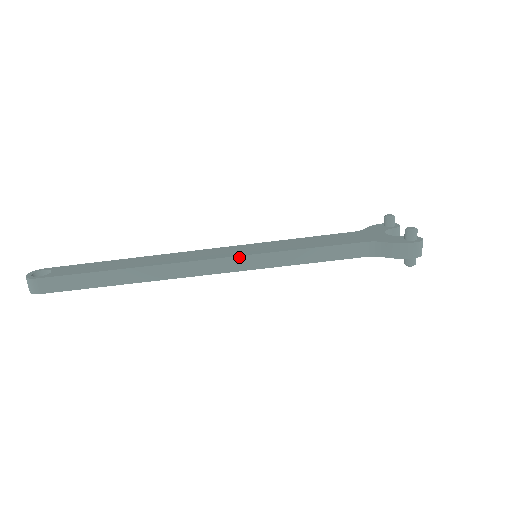
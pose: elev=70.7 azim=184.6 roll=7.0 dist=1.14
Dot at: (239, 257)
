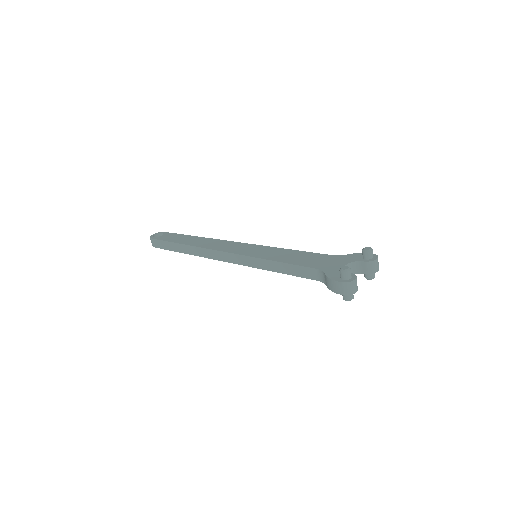
Dot at: (237, 255)
